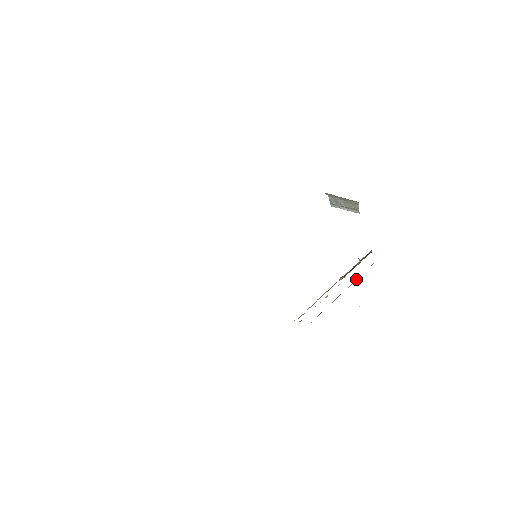
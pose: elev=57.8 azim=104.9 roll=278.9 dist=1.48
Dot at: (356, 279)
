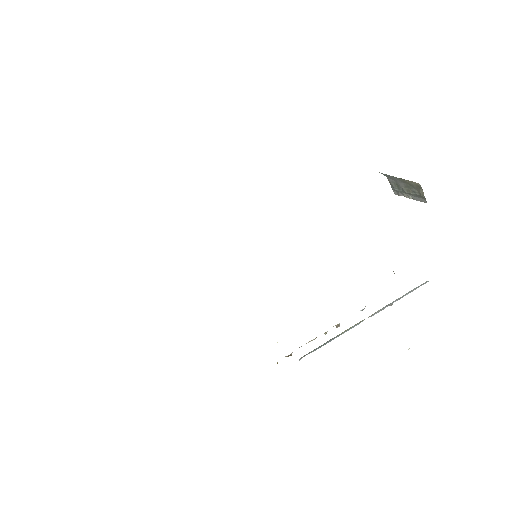
Dot at: occluded
